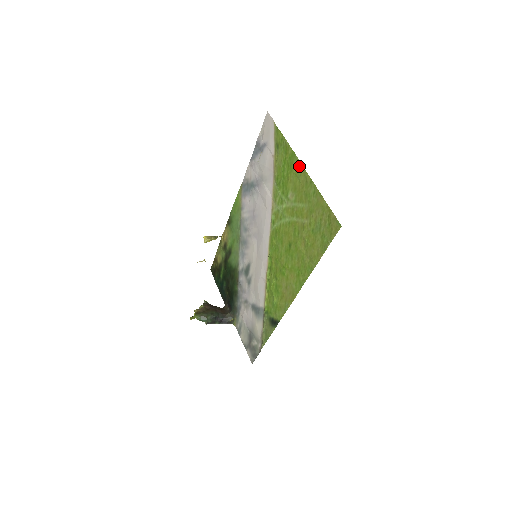
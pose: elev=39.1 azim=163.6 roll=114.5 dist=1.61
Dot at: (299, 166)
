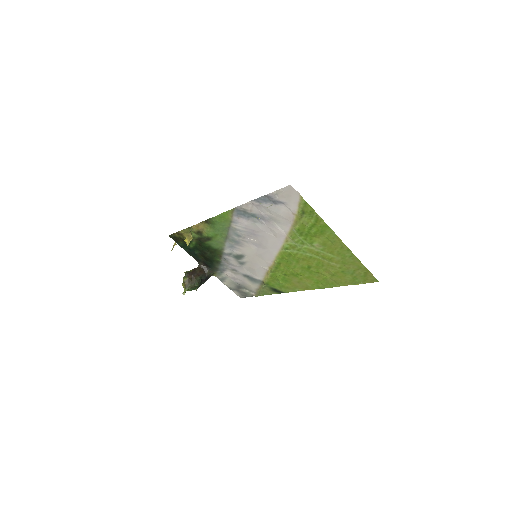
Dot at: (334, 236)
